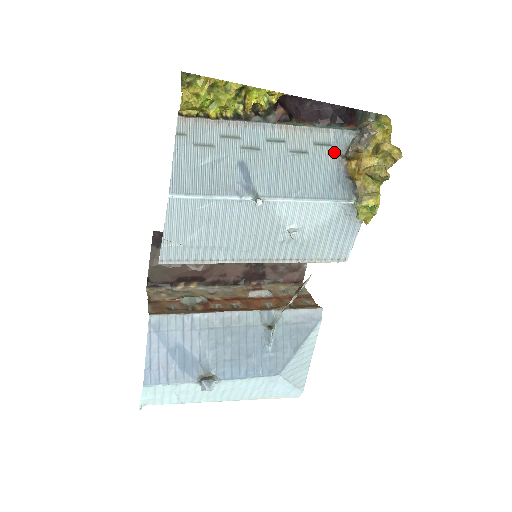
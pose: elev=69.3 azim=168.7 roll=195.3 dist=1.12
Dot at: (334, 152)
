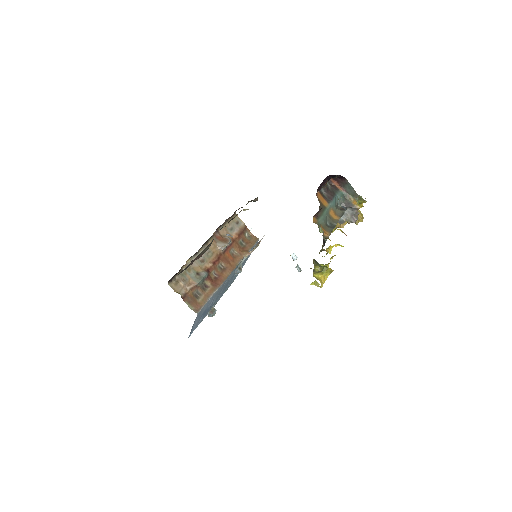
Dot at: occluded
